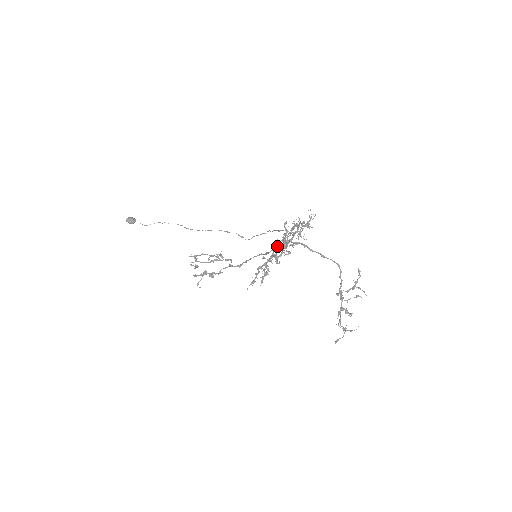
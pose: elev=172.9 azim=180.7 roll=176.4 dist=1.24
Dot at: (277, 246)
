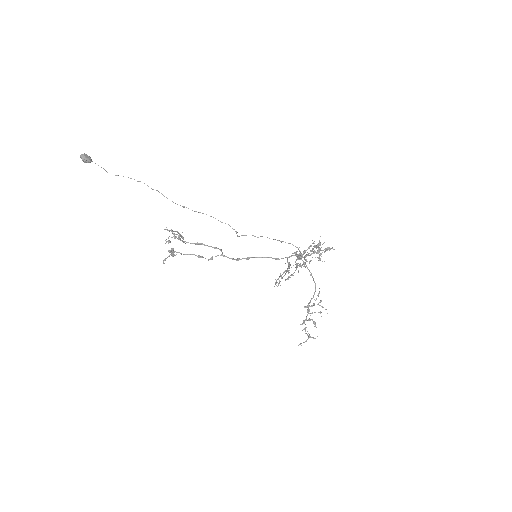
Dot at: (289, 256)
